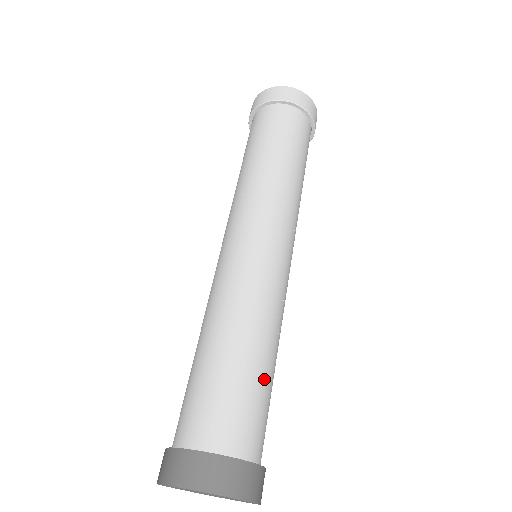
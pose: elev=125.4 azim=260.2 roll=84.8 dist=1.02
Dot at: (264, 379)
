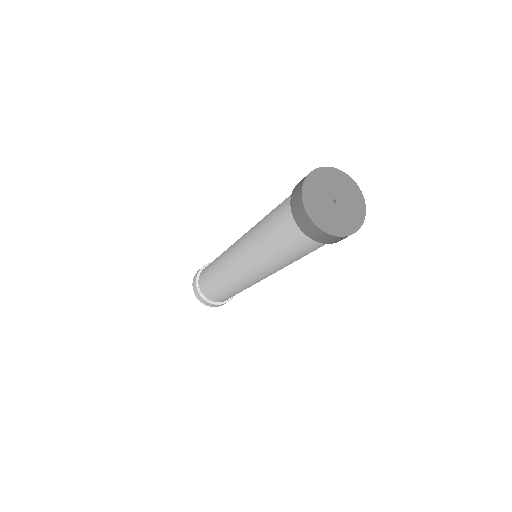
Dot at: occluded
